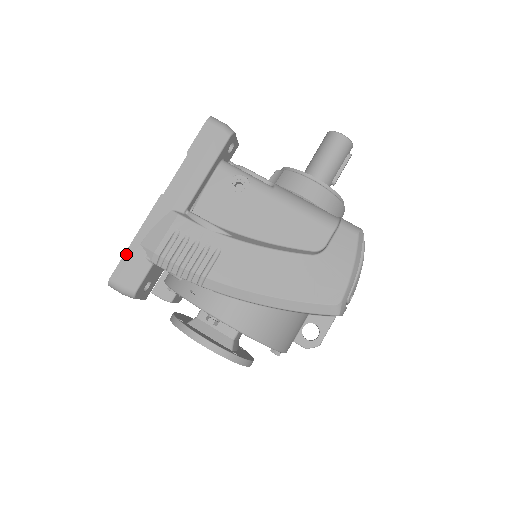
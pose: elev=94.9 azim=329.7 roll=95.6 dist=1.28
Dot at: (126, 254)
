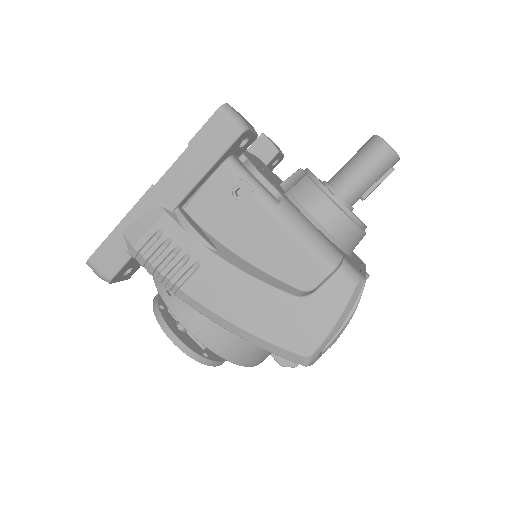
Dot at: (107, 239)
